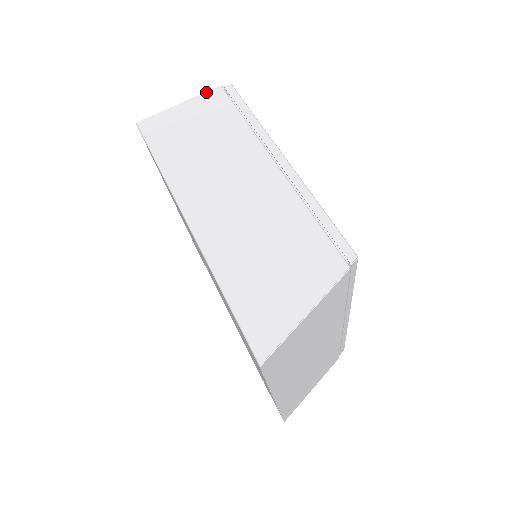
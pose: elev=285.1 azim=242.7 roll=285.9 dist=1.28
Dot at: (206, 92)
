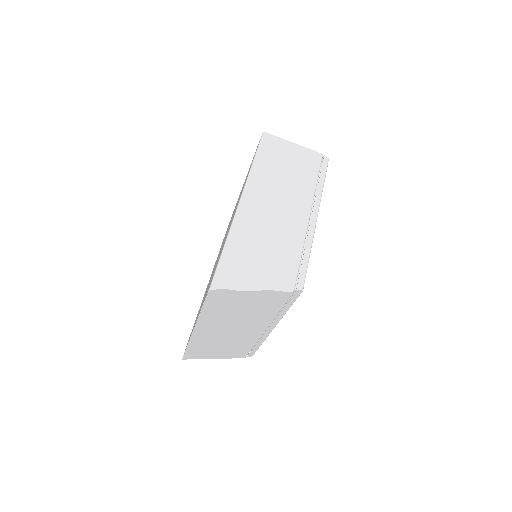
Dot at: (312, 150)
